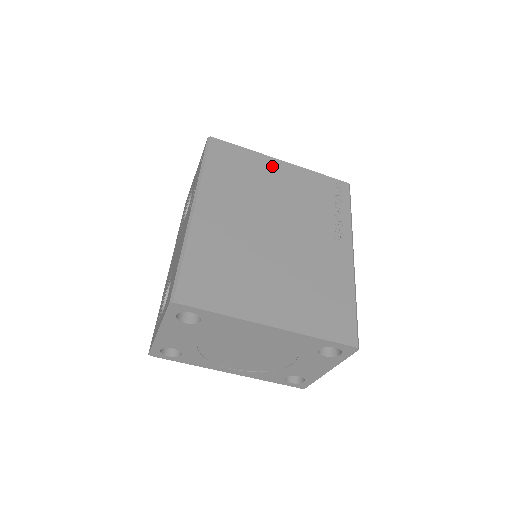
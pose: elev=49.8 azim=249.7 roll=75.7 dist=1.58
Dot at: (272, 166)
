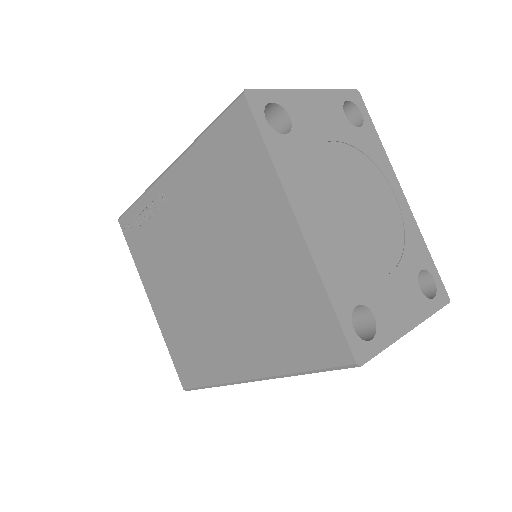
Dot at: occluded
